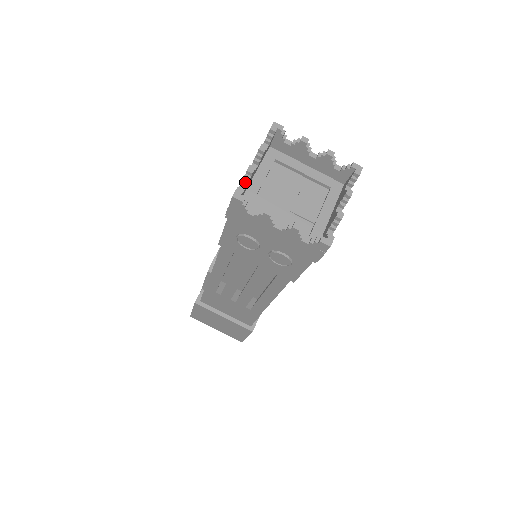
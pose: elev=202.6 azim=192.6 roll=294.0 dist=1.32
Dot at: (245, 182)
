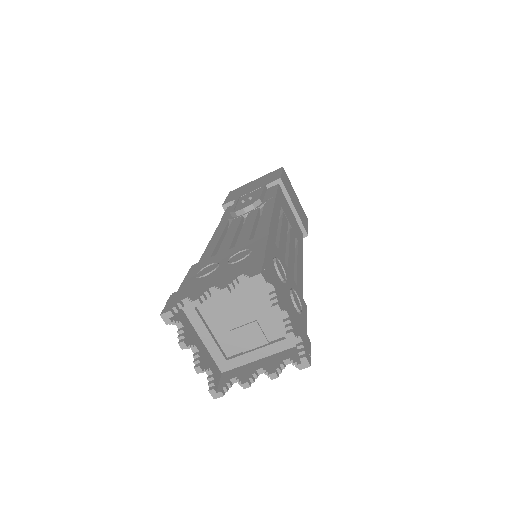
Dot at: (190, 302)
